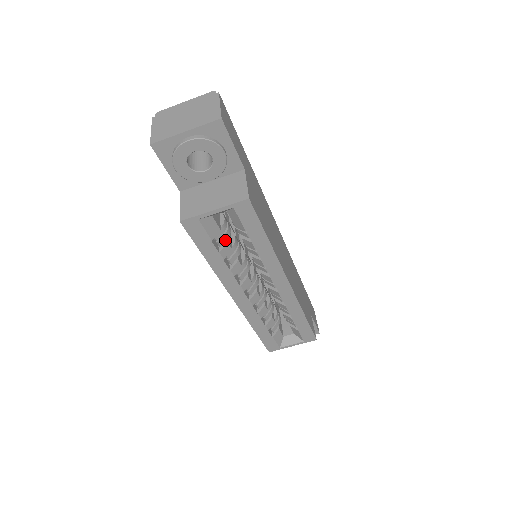
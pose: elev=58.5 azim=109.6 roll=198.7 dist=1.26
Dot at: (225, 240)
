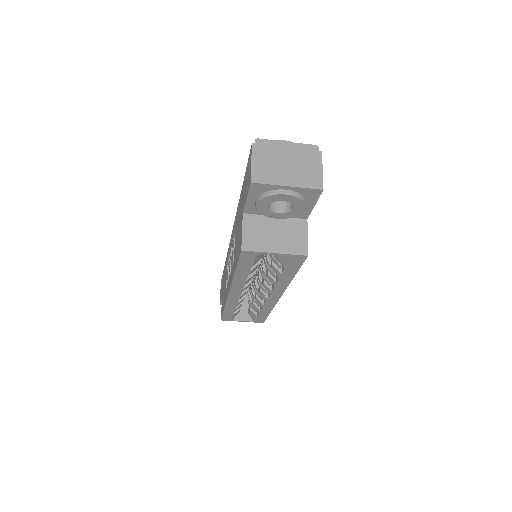
Dot at: (258, 261)
